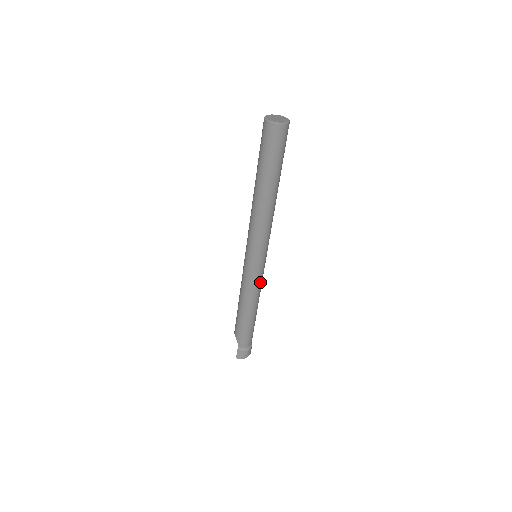
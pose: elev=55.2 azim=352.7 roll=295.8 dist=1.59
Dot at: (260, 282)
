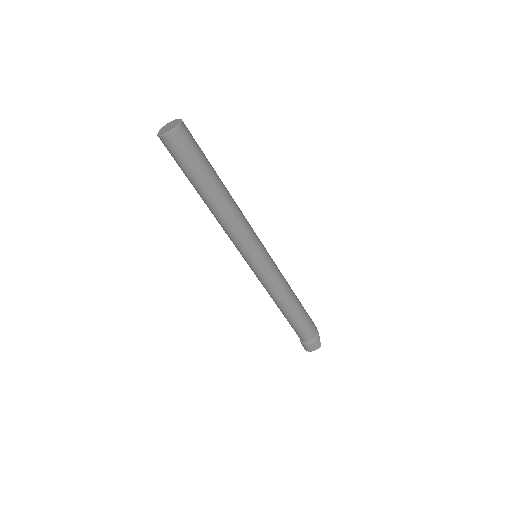
Dot at: (272, 282)
